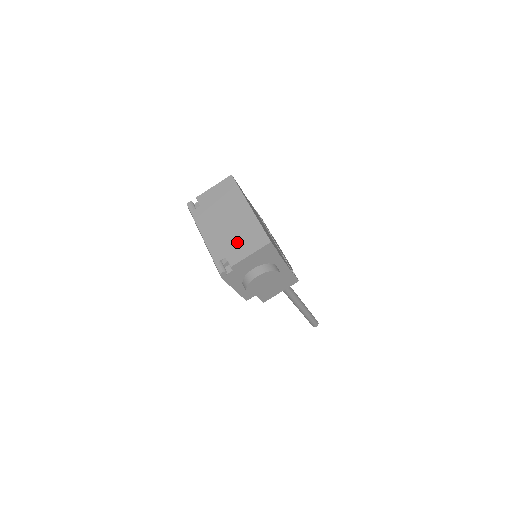
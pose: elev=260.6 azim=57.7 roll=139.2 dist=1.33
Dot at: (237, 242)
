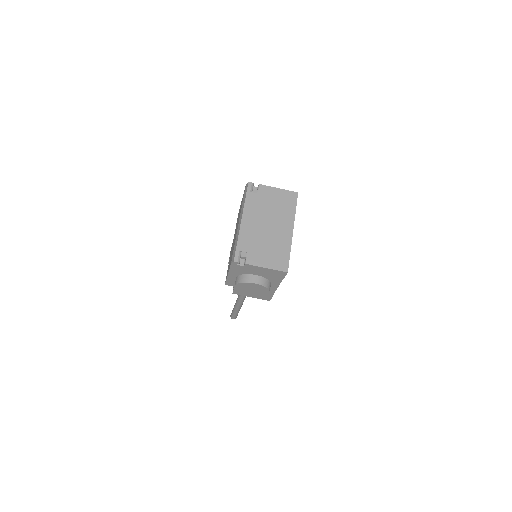
Dot at: (264, 249)
